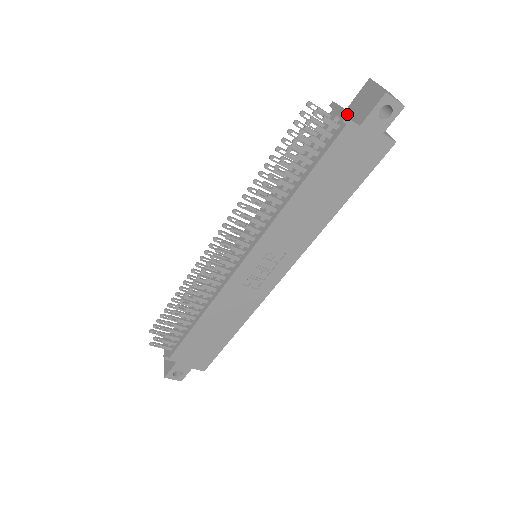
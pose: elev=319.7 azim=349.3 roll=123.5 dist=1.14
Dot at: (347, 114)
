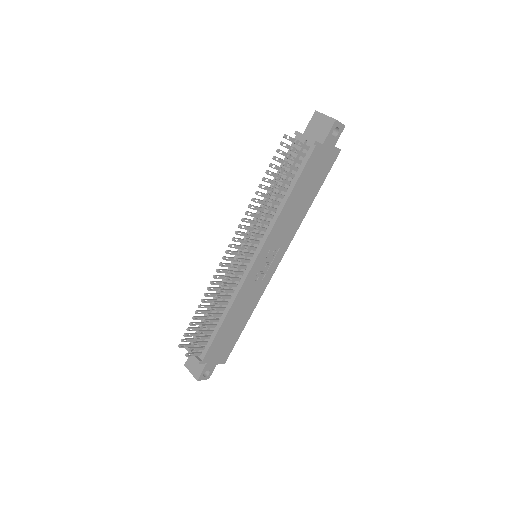
Dot at: occluded
